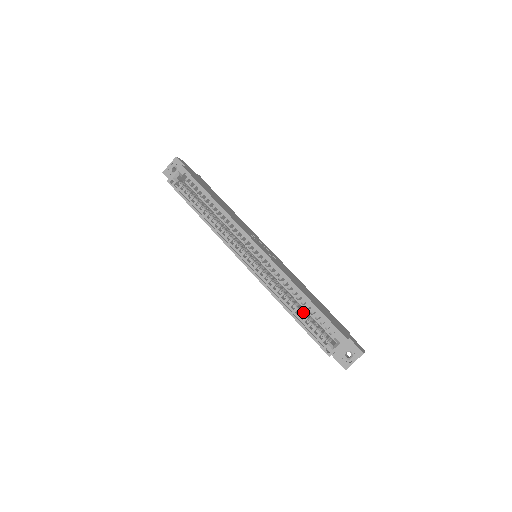
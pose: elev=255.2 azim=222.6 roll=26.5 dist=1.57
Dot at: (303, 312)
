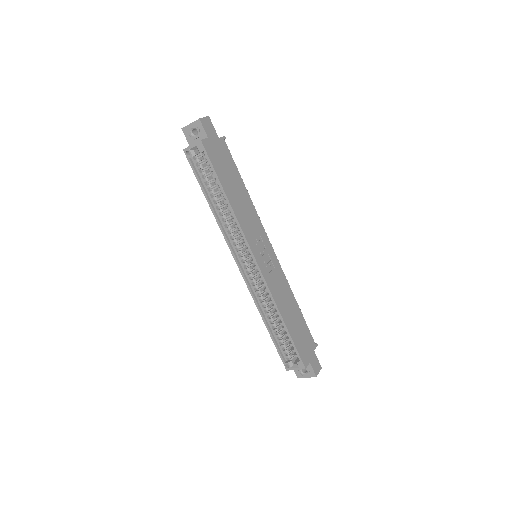
Dot at: (279, 328)
